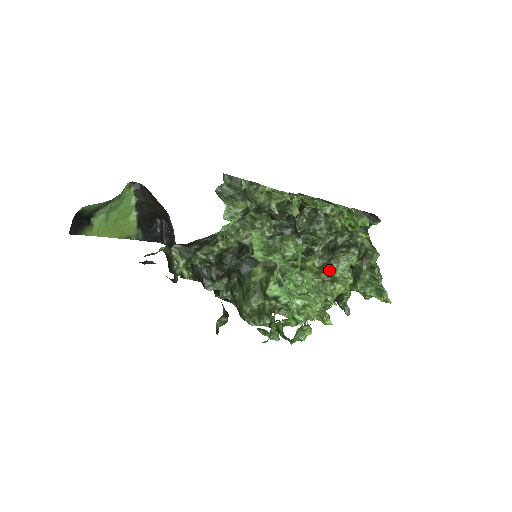
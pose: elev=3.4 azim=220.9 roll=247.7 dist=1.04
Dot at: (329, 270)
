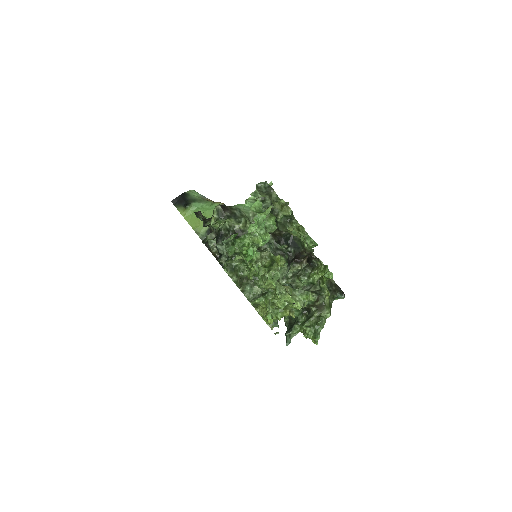
Dot at: (291, 288)
